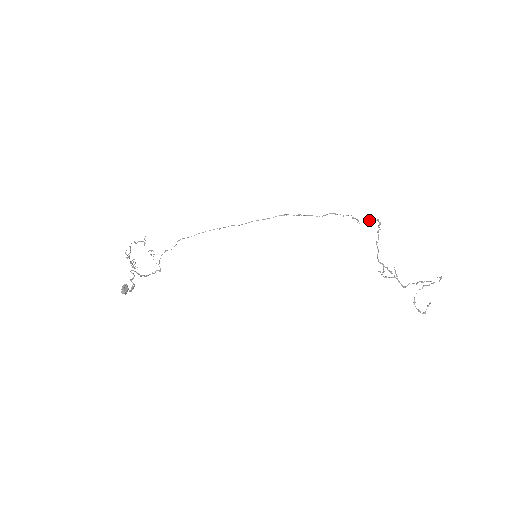
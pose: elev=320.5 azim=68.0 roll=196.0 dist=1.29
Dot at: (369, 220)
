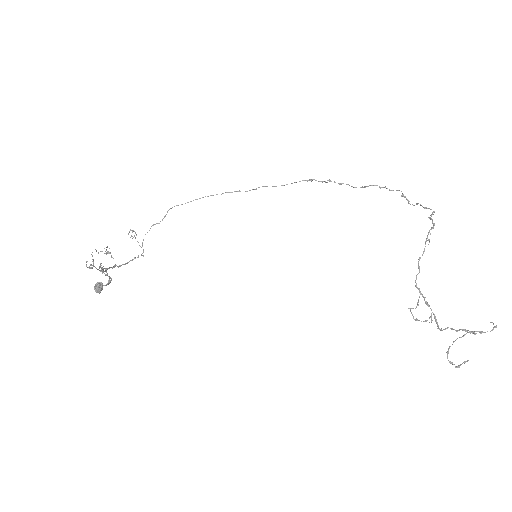
Dot at: (423, 207)
